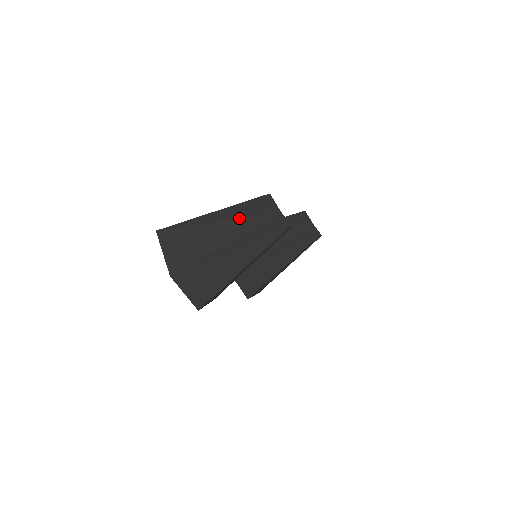
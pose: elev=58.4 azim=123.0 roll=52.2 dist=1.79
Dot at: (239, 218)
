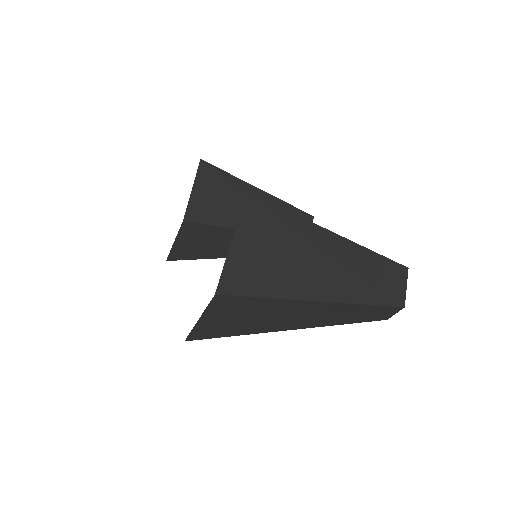
Dot at: (363, 276)
